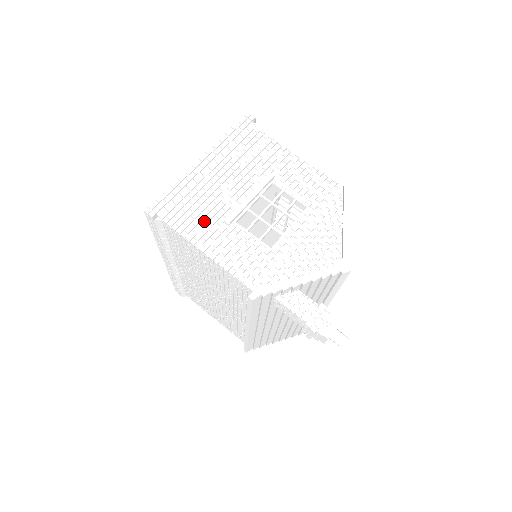
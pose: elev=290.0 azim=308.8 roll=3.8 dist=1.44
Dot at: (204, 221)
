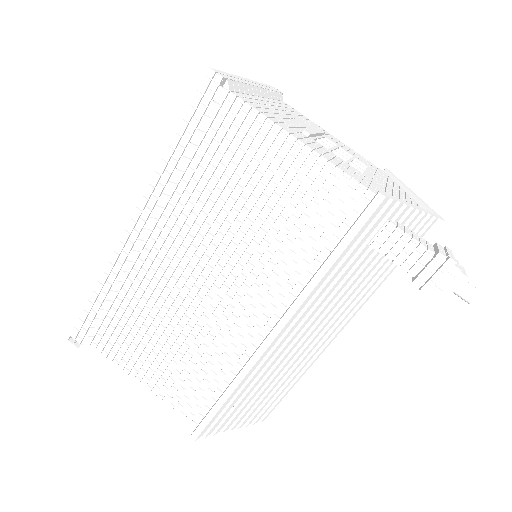
Dot at: (280, 119)
